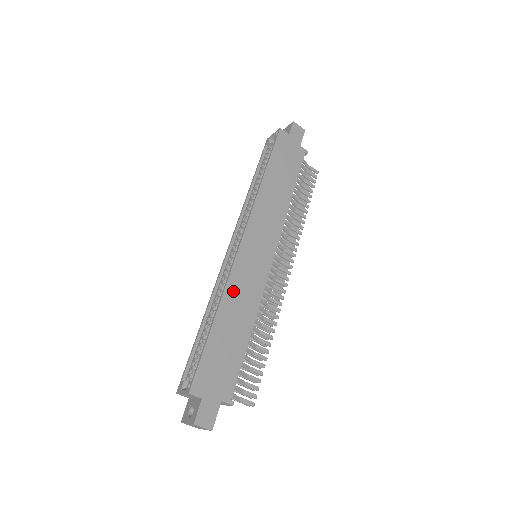
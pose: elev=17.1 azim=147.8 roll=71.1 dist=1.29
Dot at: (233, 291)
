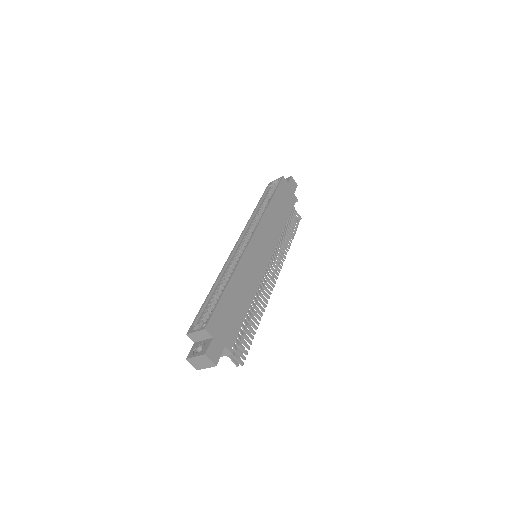
Dot at: (242, 269)
